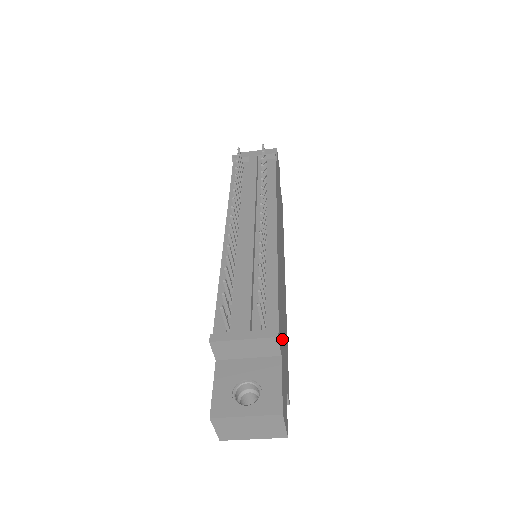
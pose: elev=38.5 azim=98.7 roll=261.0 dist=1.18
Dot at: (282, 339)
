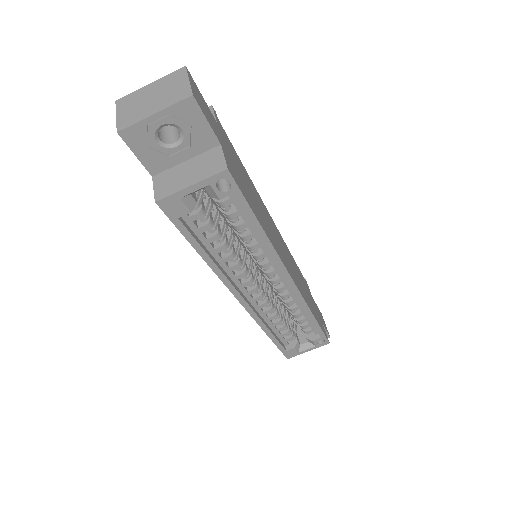
Dot at: (232, 155)
